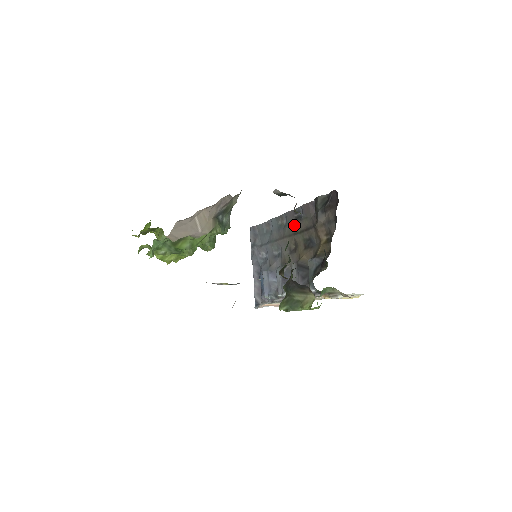
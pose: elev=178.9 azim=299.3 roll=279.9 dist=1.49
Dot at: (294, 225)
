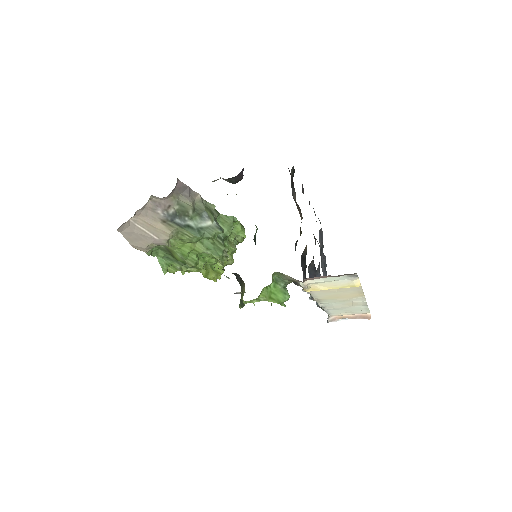
Dot at: occluded
